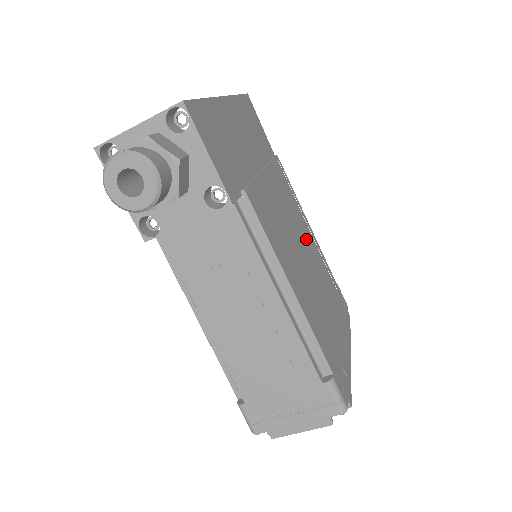
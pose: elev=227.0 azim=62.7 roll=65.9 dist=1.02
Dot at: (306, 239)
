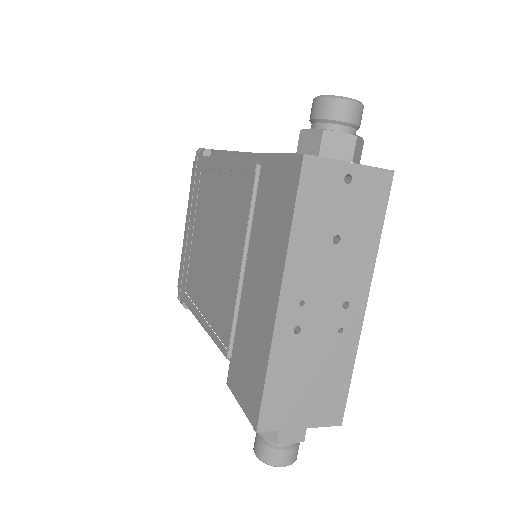
Dot at: occluded
